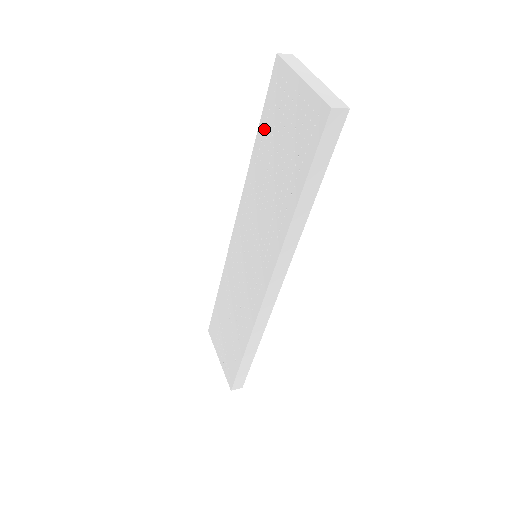
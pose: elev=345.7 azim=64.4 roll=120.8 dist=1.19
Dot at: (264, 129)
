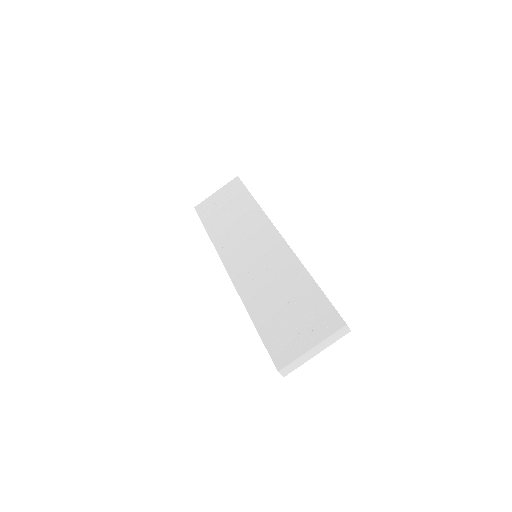
Dot at: (209, 222)
